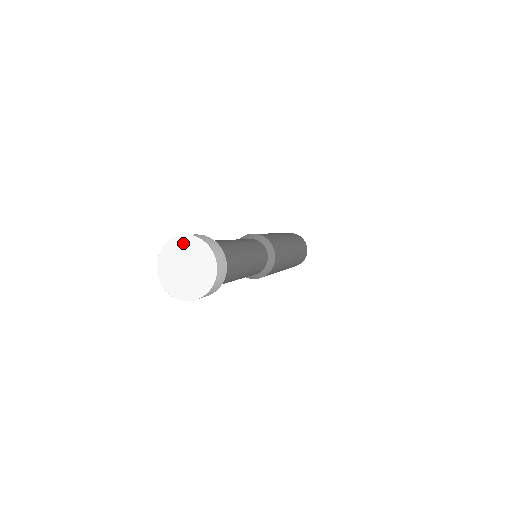
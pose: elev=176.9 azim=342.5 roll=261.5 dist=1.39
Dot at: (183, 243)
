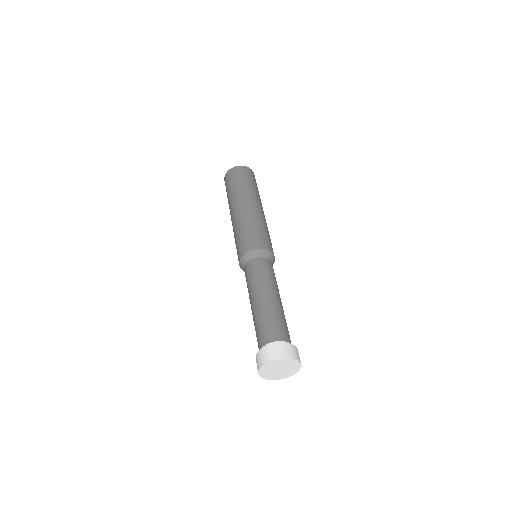
Dot at: (271, 365)
